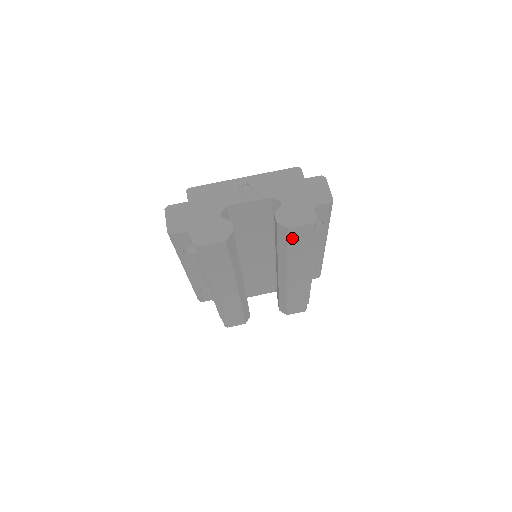
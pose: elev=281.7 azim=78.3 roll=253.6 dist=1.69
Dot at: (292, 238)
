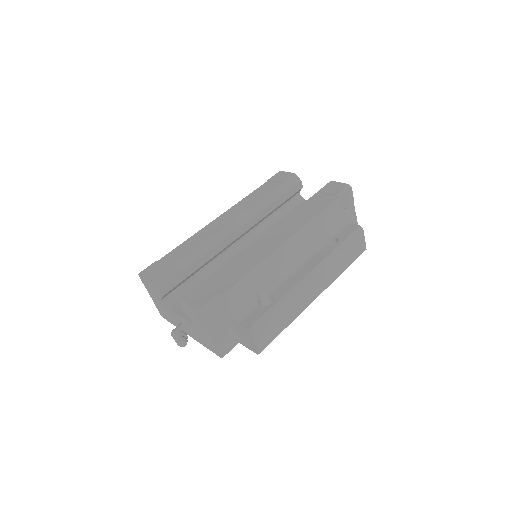
Dot at: (324, 190)
